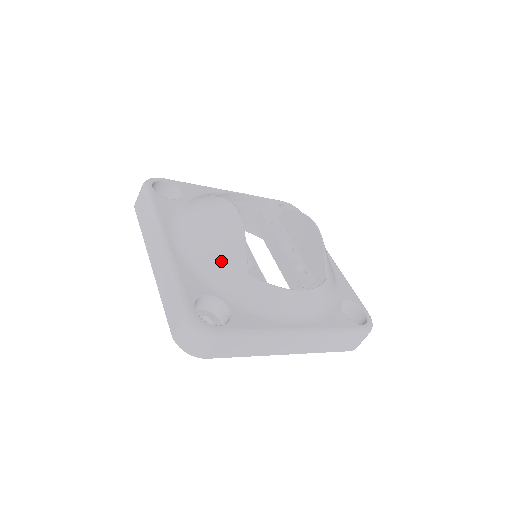
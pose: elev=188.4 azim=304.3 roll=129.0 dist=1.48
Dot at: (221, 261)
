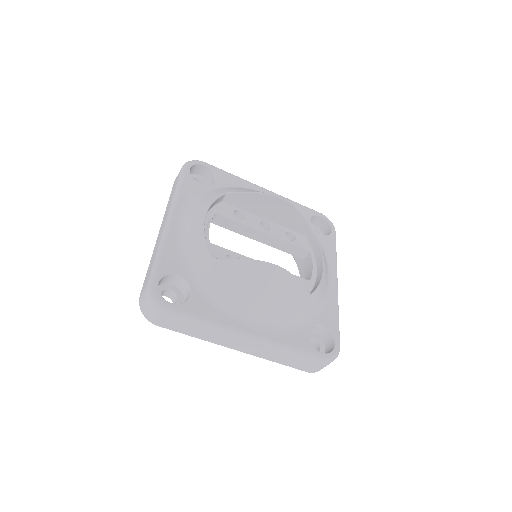
Dot at: (295, 307)
